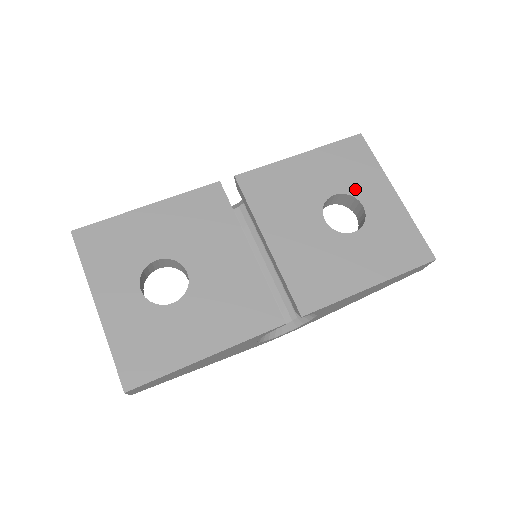
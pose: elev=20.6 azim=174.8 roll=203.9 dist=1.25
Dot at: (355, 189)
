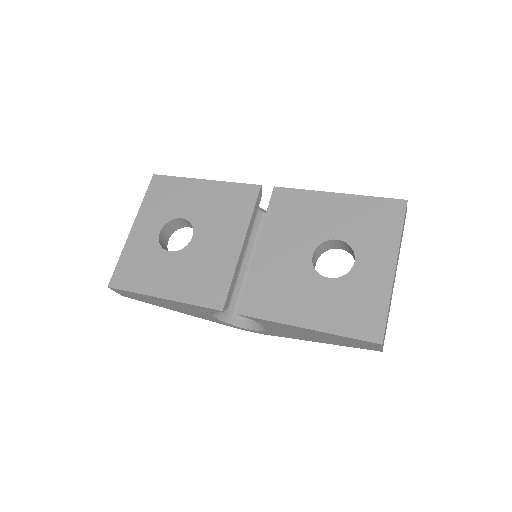
Dot at: (360, 244)
